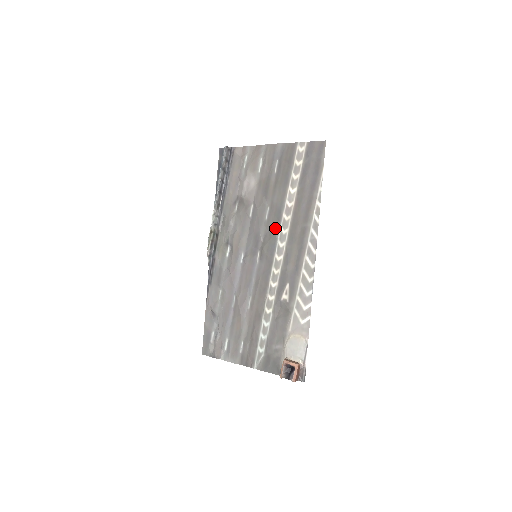
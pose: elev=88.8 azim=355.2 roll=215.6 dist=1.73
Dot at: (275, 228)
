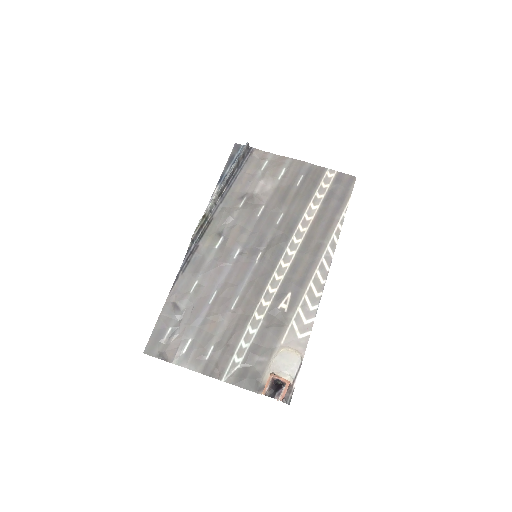
Dot at: (287, 235)
